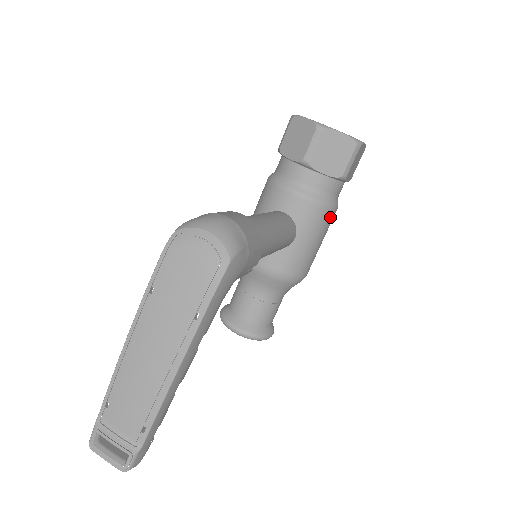
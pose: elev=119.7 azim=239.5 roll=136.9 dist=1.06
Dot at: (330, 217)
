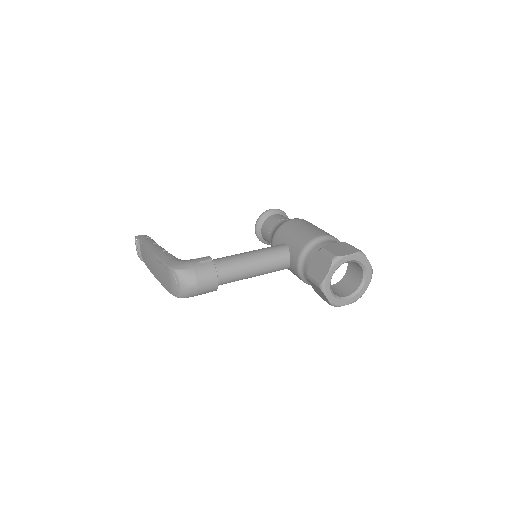
Dot at: occluded
